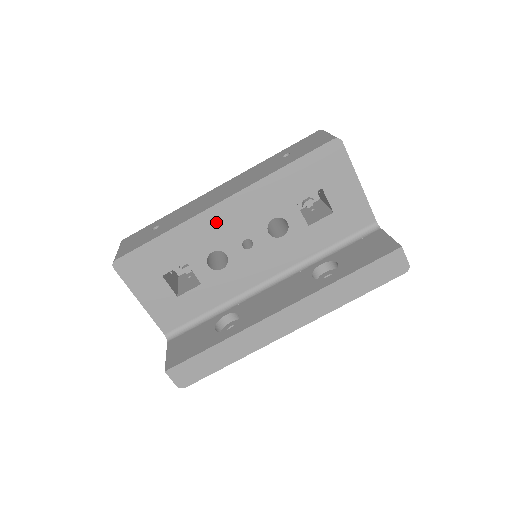
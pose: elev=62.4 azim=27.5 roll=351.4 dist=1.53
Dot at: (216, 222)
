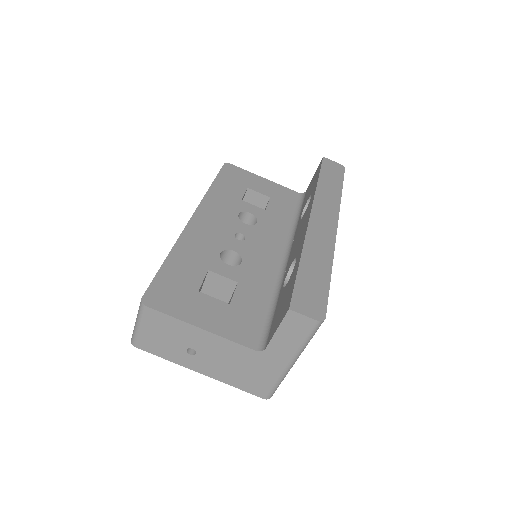
Dot at: (201, 232)
